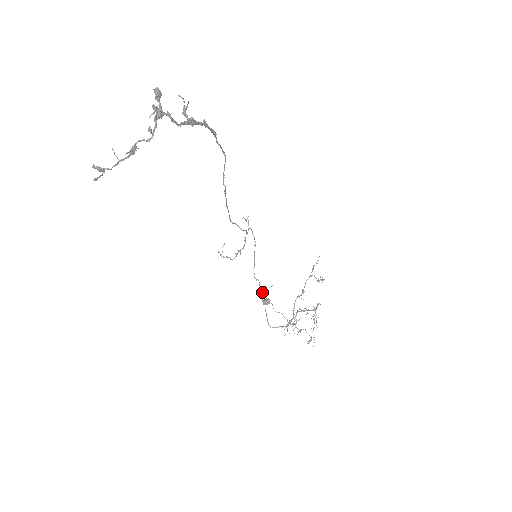
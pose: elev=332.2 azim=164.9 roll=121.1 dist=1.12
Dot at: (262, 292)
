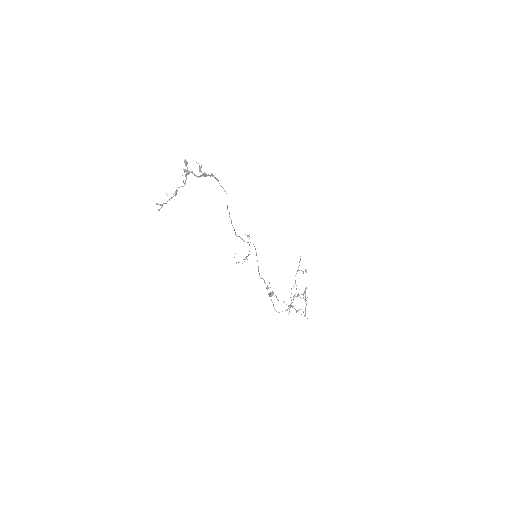
Dot at: (267, 287)
